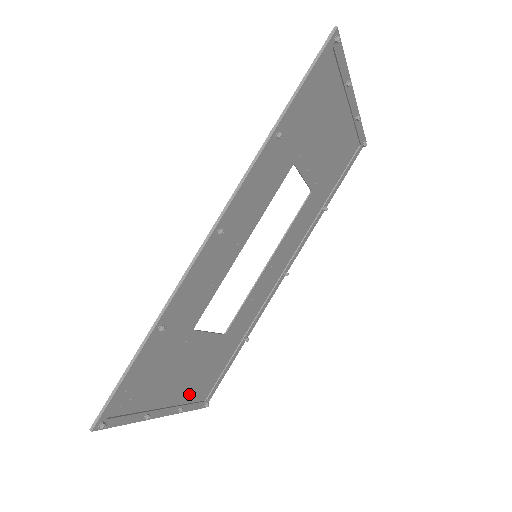
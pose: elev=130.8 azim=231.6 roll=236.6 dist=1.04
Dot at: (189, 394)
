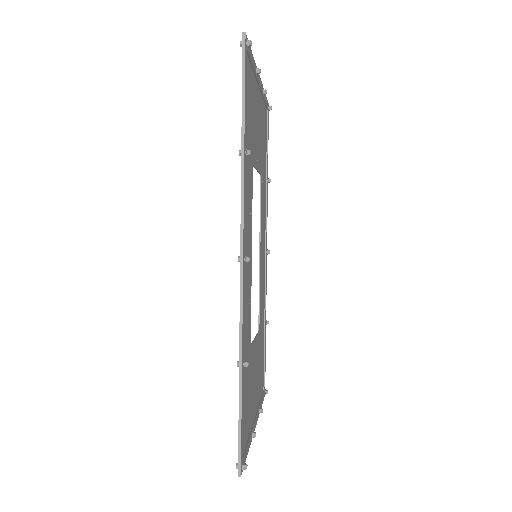
Dot at: (258, 395)
